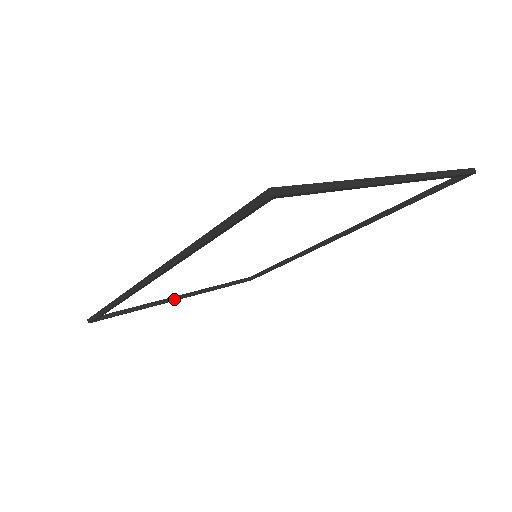
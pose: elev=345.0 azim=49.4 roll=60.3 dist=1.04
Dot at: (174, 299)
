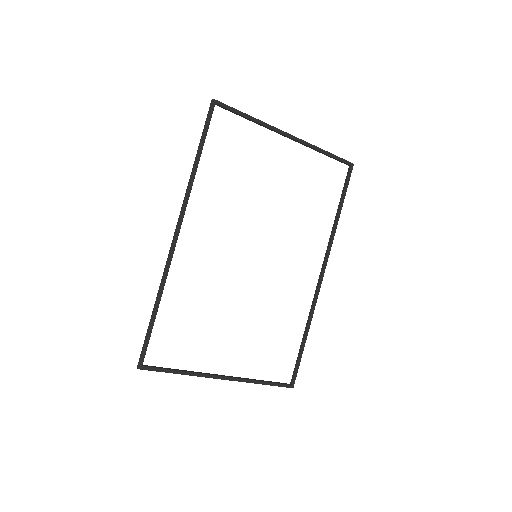
Dot at: (216, 375)
